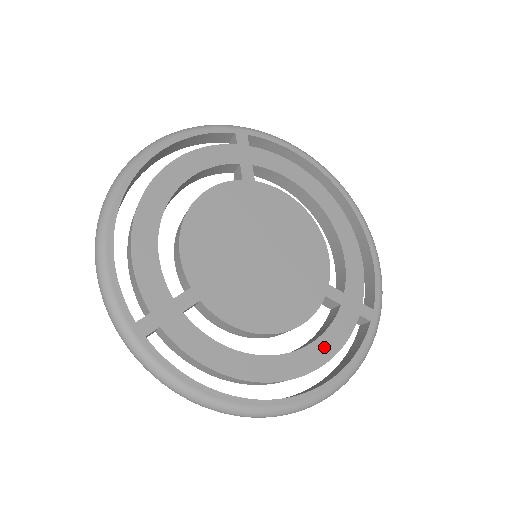
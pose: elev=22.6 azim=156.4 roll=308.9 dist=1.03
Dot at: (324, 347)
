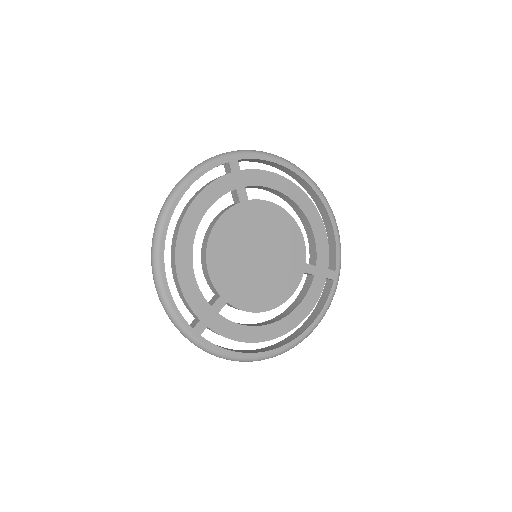
Dot at: (305, 307)
